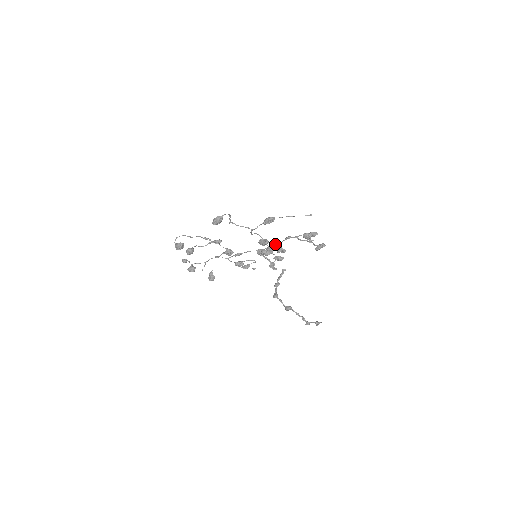
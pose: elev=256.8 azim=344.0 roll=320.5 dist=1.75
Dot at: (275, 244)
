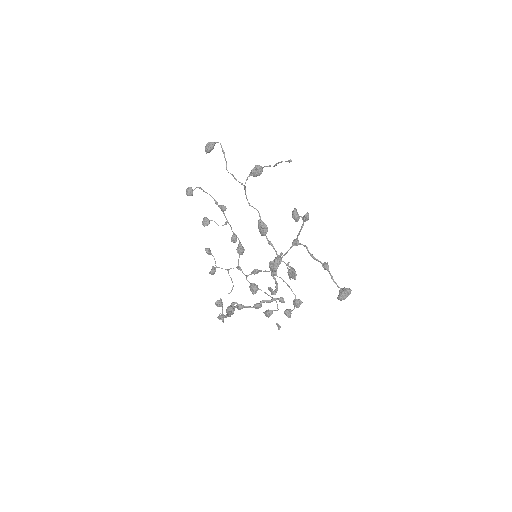
Dot at: (284, 254)
